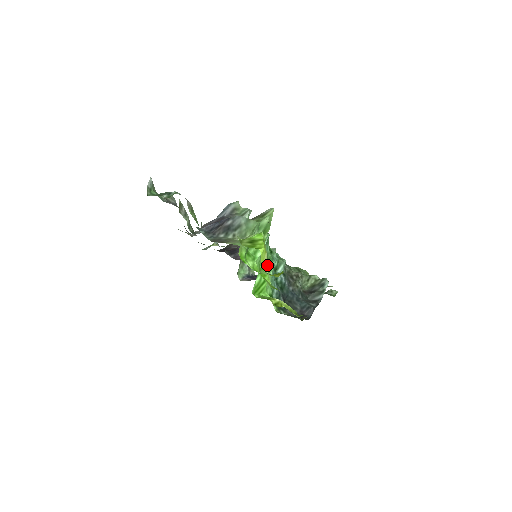
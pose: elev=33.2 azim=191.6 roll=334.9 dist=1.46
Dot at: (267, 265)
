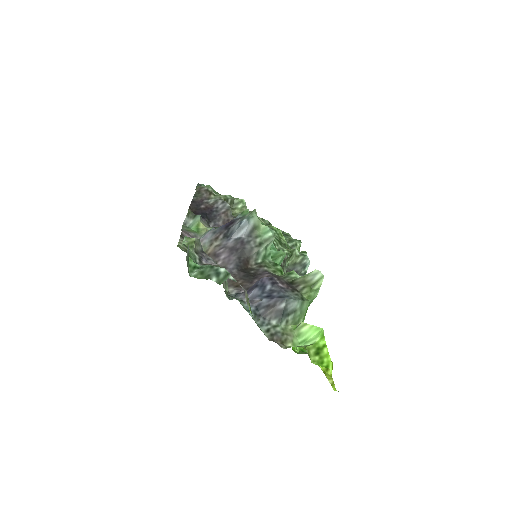
Dot at: occluded
